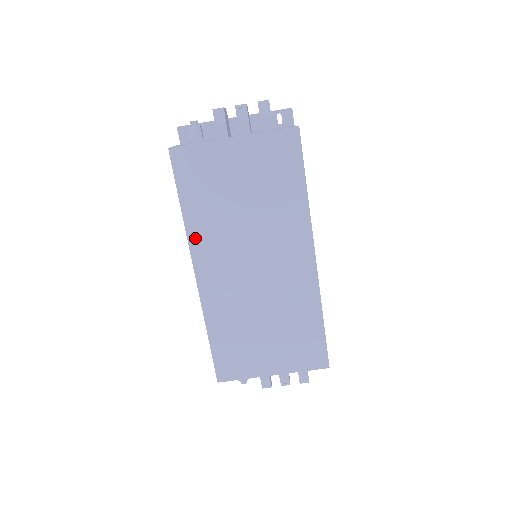
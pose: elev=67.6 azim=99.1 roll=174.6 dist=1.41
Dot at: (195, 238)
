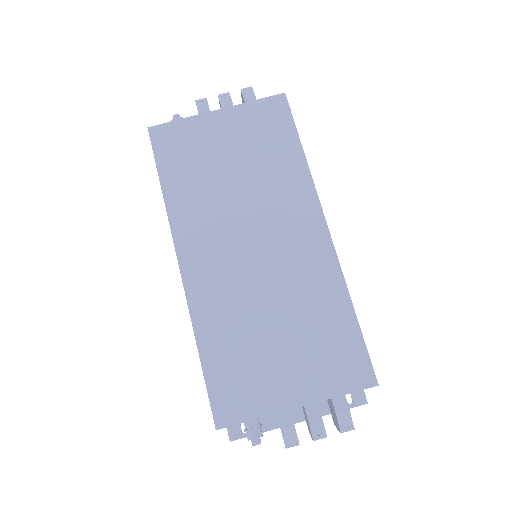
Dot at: (178, 220)
